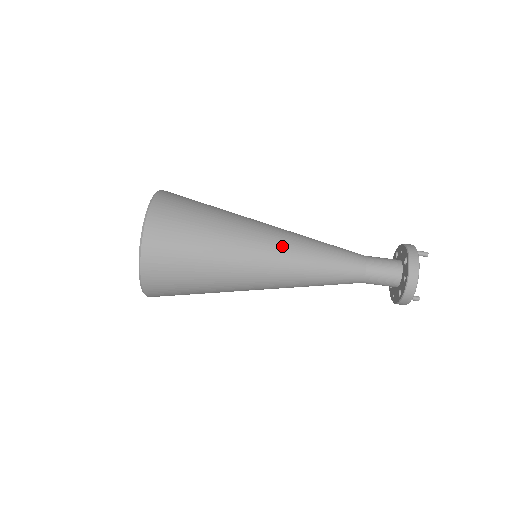
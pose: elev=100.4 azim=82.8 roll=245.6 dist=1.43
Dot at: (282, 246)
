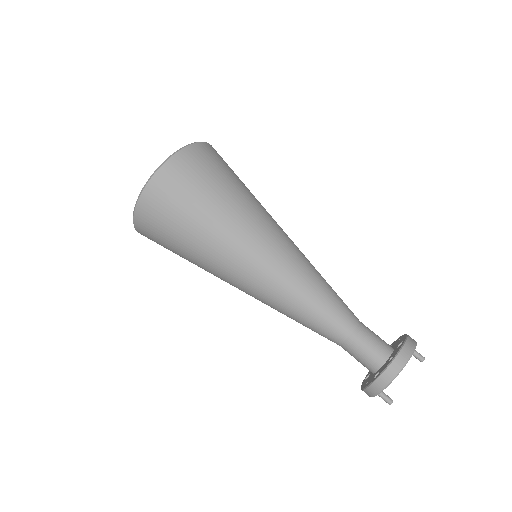
Dot at: (290, 250)
